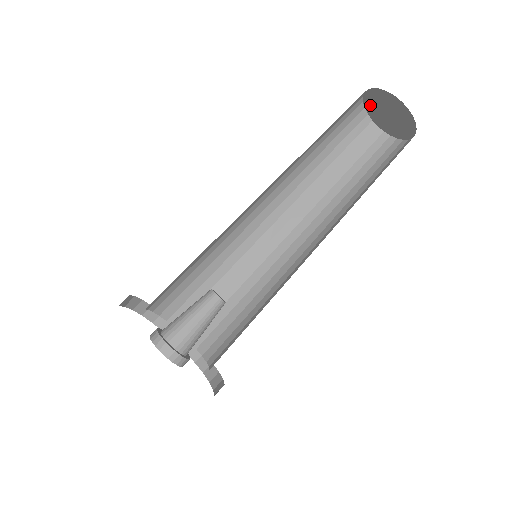
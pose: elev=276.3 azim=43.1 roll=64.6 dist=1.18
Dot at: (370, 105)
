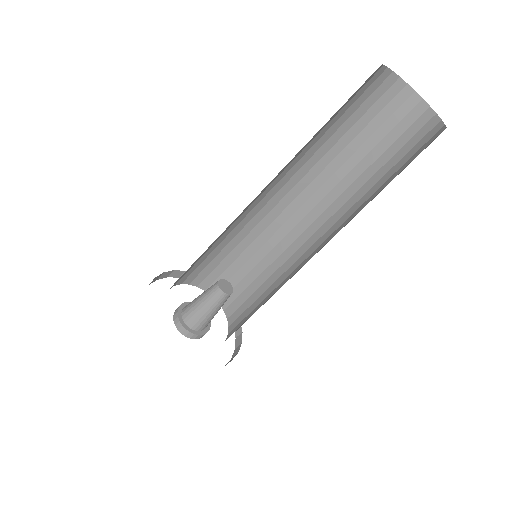
Dot at: occluded
